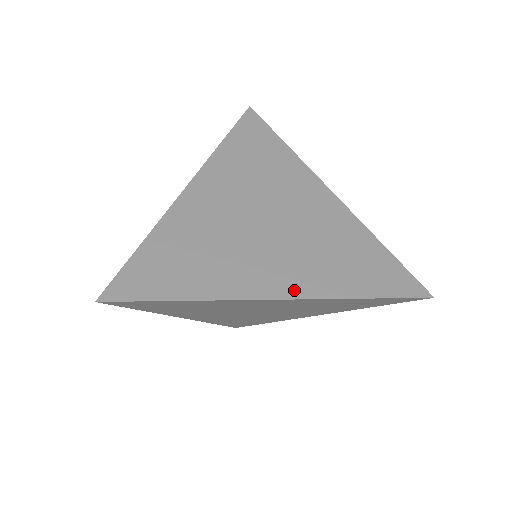
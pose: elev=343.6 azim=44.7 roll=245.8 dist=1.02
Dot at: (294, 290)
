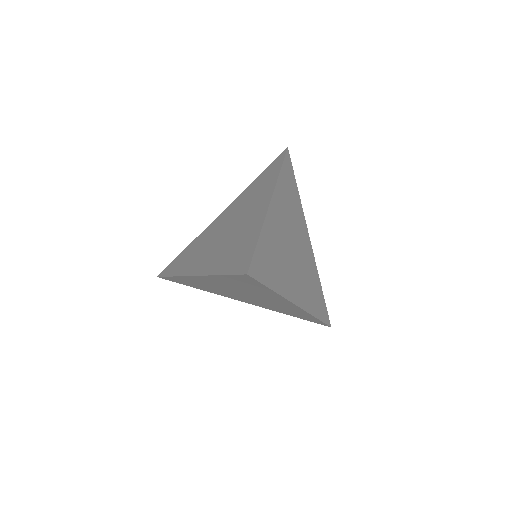
Dot at: (302, 303)
